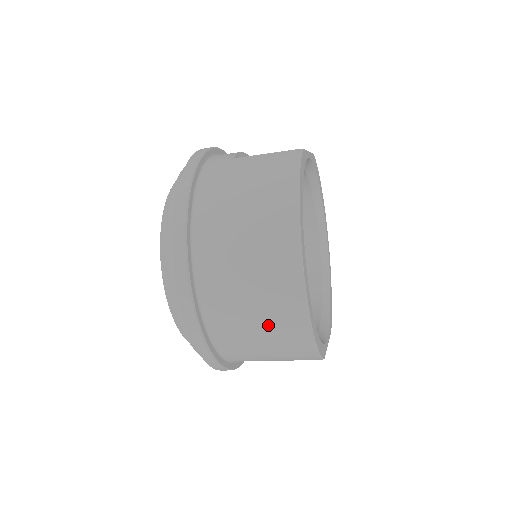
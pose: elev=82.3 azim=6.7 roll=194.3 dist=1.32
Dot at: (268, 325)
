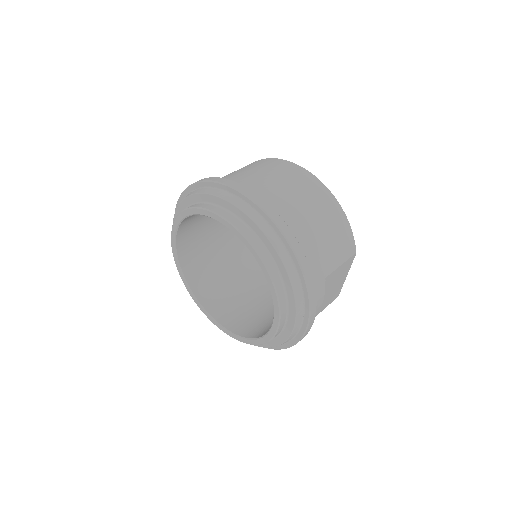
Dot at: (315, 206)
